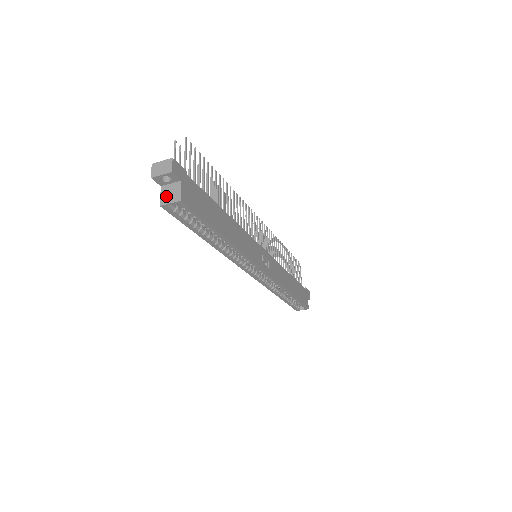
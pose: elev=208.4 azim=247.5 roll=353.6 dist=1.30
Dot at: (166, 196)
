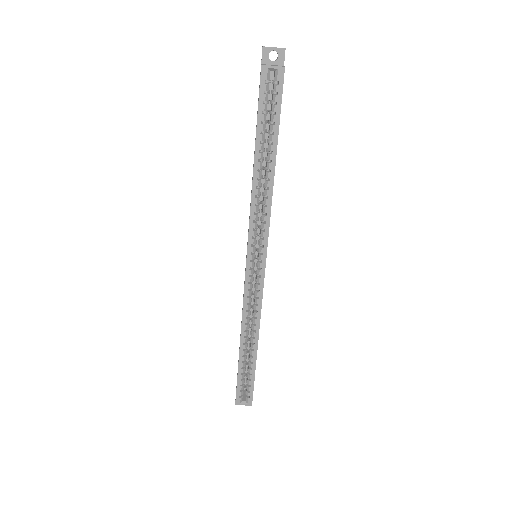
Dot at: (268, 65)
